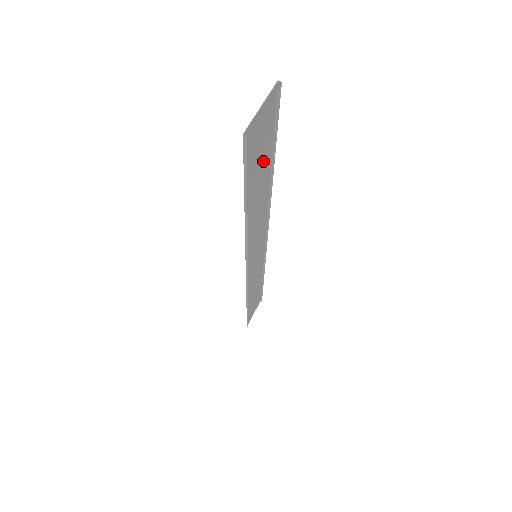
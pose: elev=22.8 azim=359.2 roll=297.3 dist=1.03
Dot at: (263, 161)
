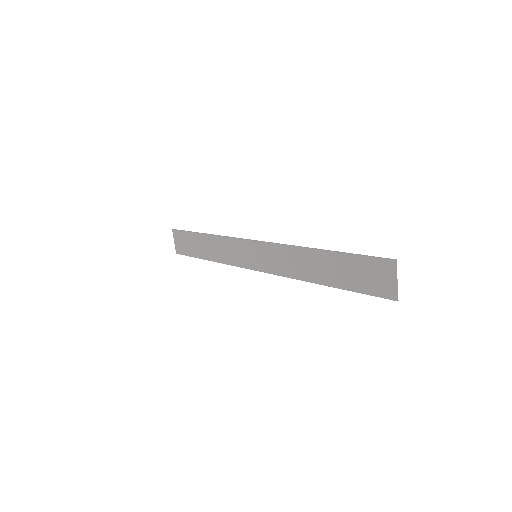
Dot at: (347, 266)
